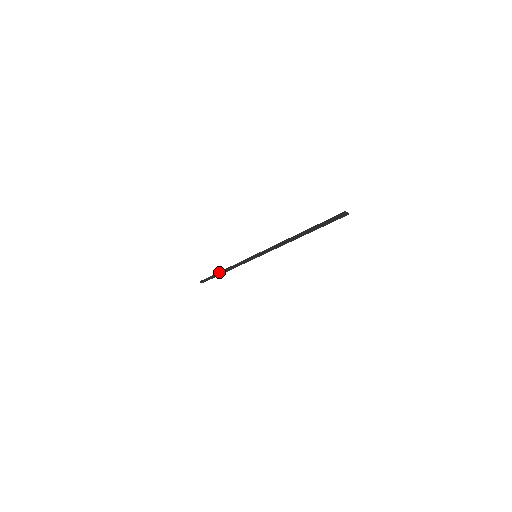
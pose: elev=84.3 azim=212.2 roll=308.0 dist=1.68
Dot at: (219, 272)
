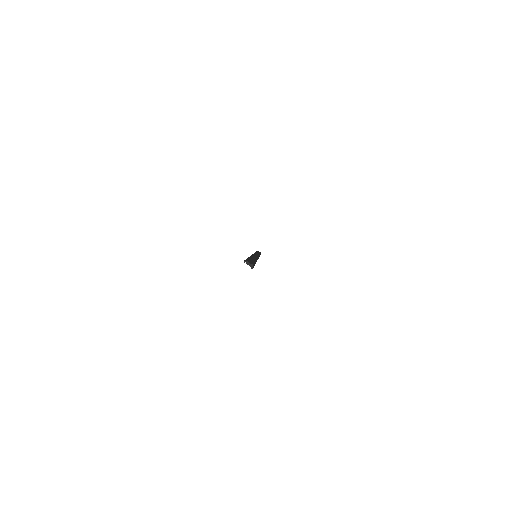
Dot at: occluded
